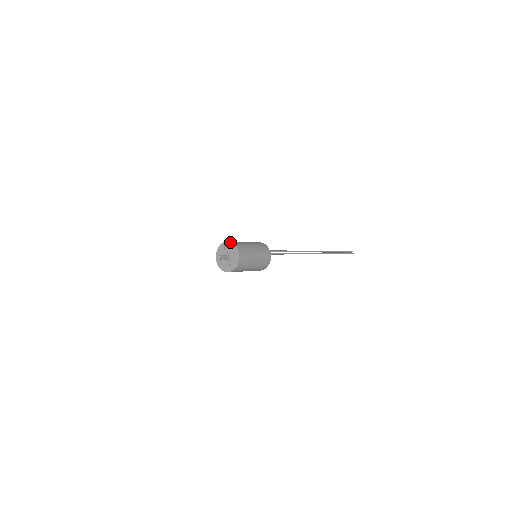
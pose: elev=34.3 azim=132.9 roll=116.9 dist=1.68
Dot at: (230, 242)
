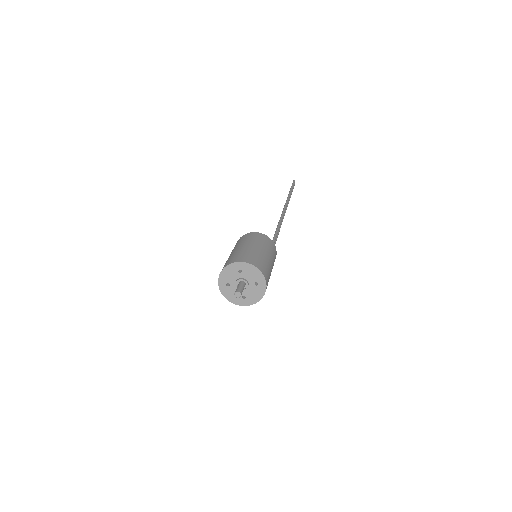
Dot at: (254, 266)
